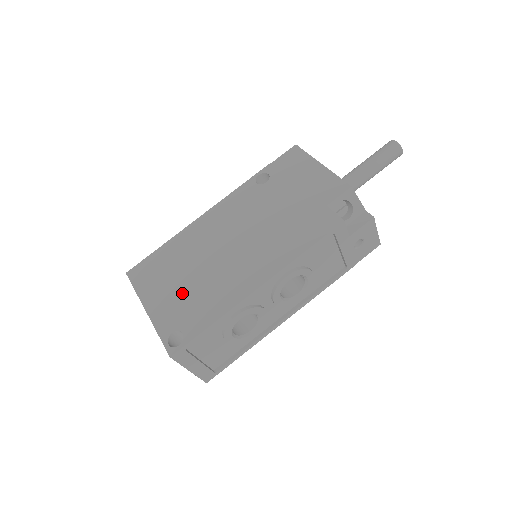
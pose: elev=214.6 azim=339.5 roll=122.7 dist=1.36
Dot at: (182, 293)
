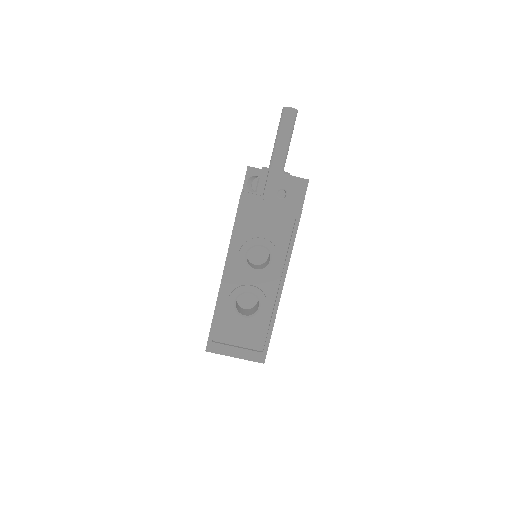
Dot at: occluded
